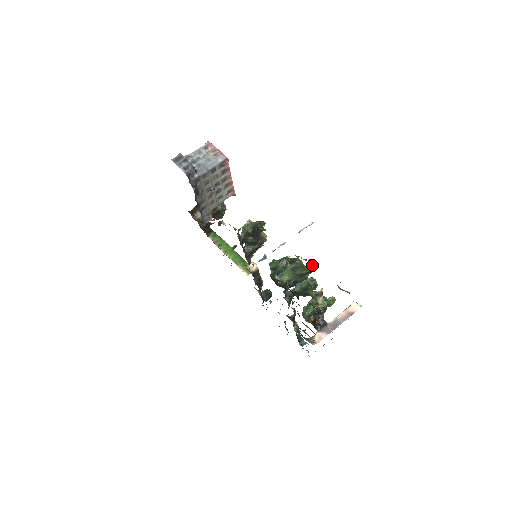
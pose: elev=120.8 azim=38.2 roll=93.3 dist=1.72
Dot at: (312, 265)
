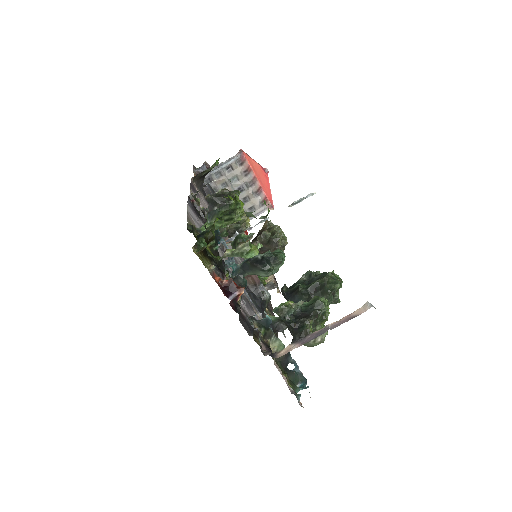
Dot at: (237, 201)
